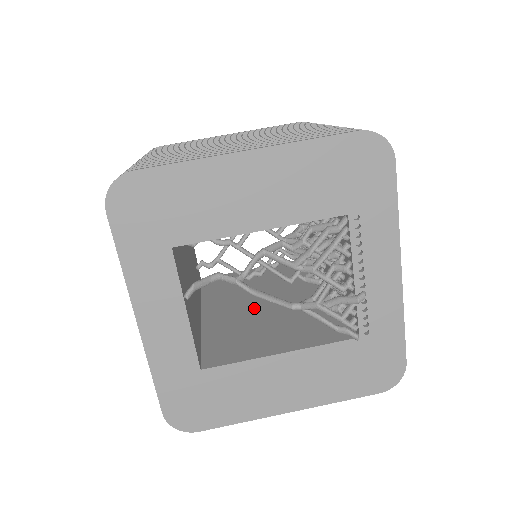
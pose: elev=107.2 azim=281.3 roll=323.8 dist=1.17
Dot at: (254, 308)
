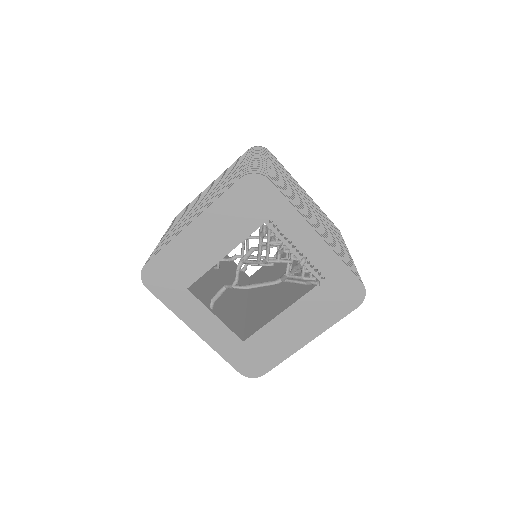
Dot at: (273, 287)
